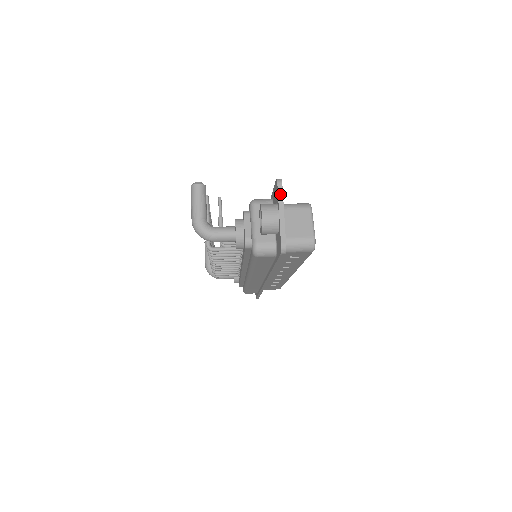
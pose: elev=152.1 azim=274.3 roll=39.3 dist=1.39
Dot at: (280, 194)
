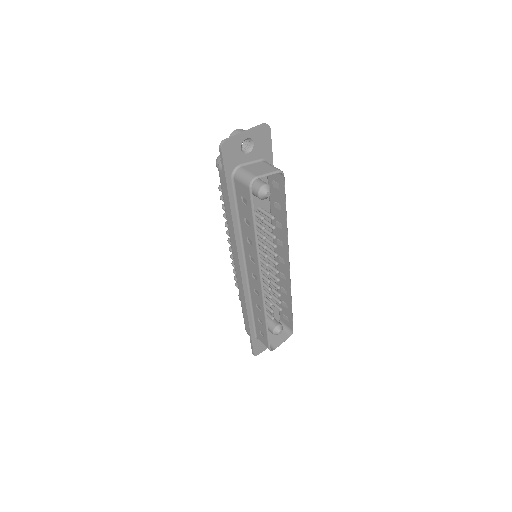
Dot at: (257, 126)
